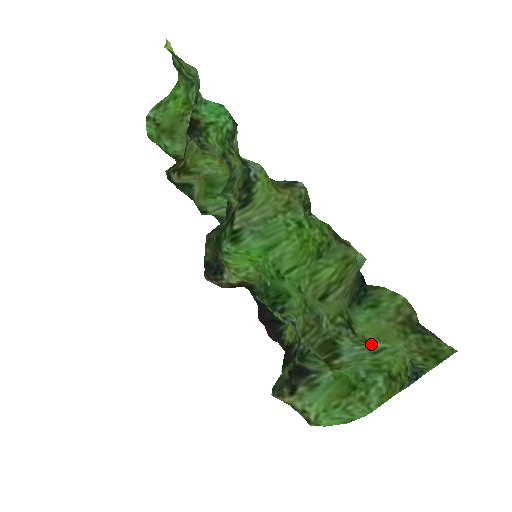
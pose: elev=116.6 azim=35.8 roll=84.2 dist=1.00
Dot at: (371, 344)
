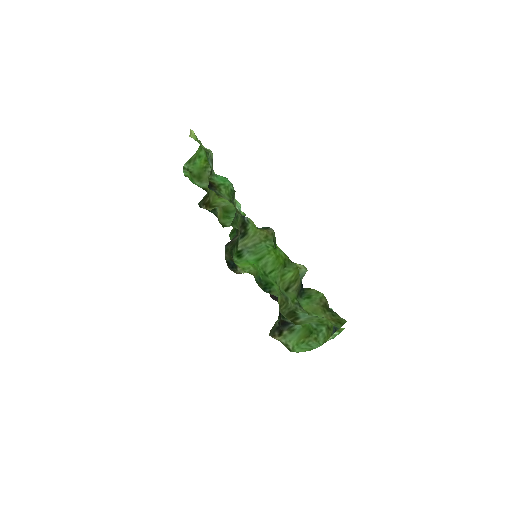
Dot at: (310, 315)
